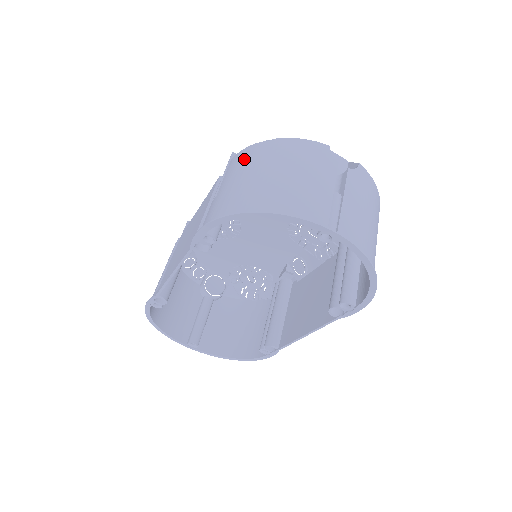
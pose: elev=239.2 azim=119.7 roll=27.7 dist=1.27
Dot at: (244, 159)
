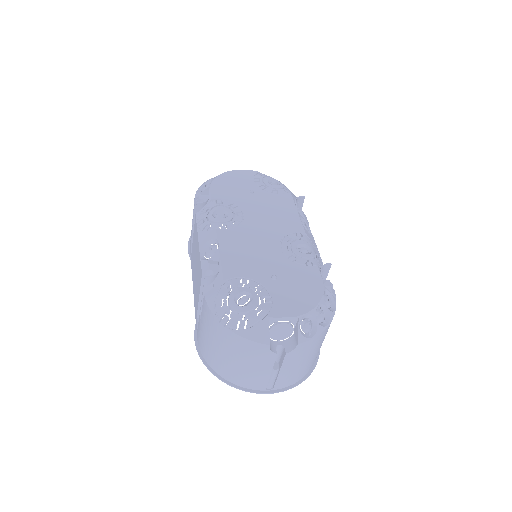
Dot at: (210, 323)
